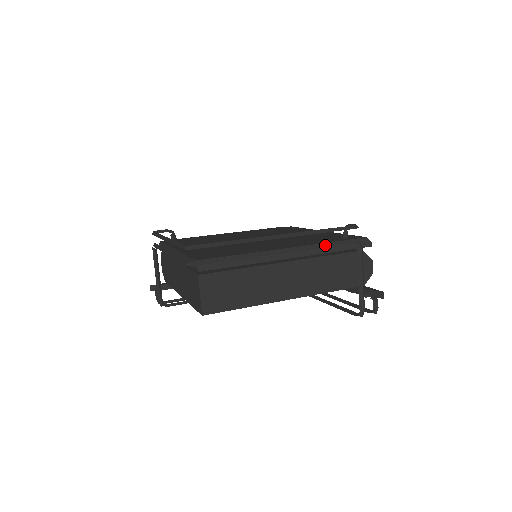
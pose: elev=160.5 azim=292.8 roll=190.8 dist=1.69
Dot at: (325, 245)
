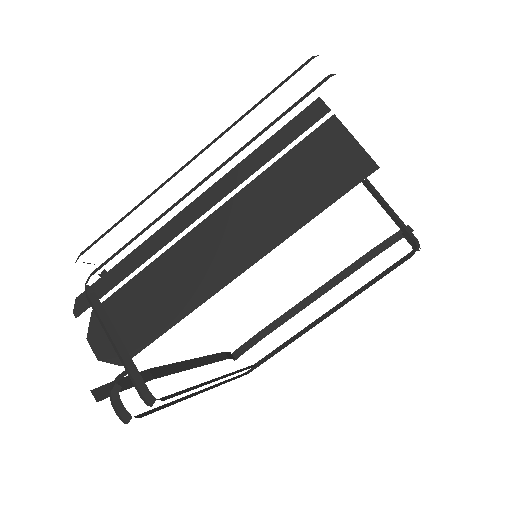
Dot at: occluded
